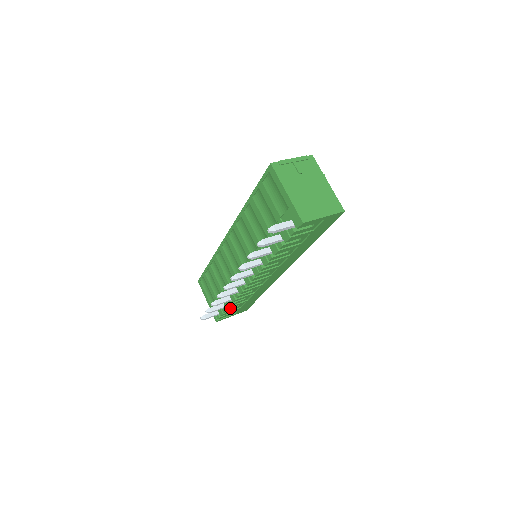
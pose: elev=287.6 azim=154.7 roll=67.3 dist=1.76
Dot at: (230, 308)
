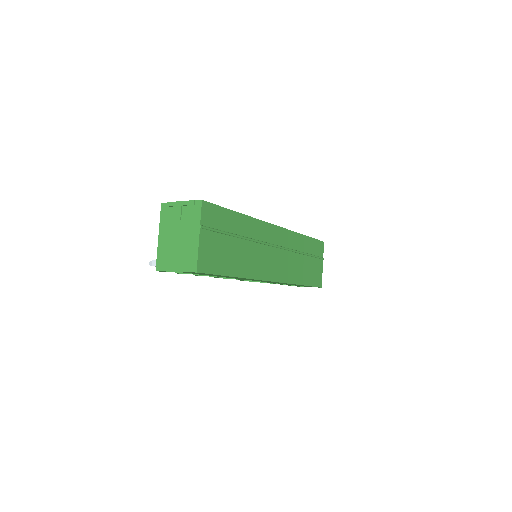
Dot at: occluded
